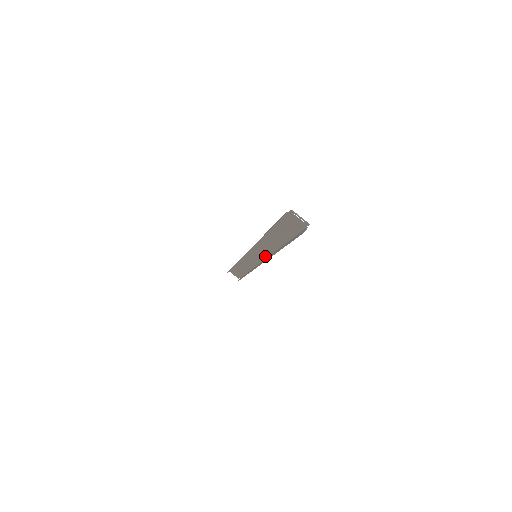
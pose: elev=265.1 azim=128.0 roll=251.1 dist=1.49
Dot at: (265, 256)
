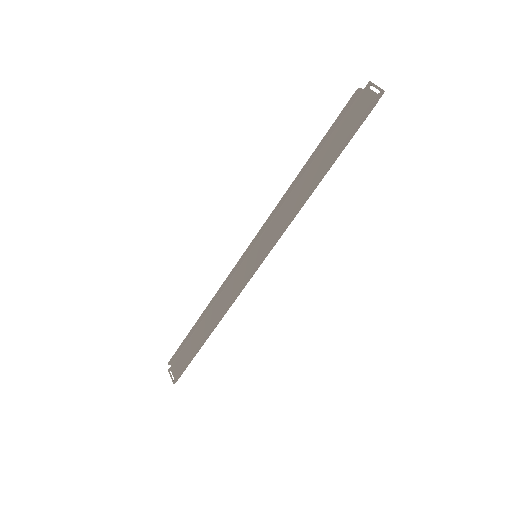
Dot at: (273, 244)
